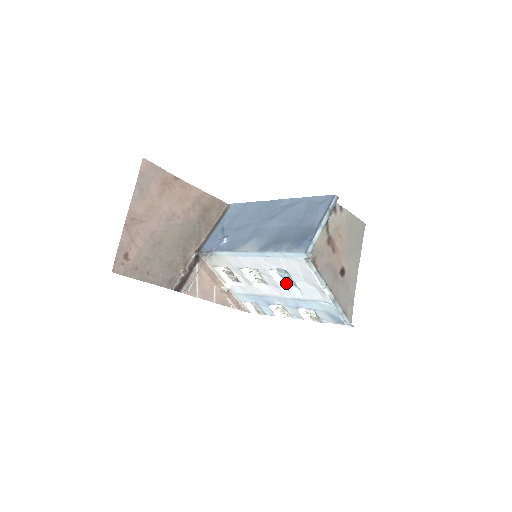
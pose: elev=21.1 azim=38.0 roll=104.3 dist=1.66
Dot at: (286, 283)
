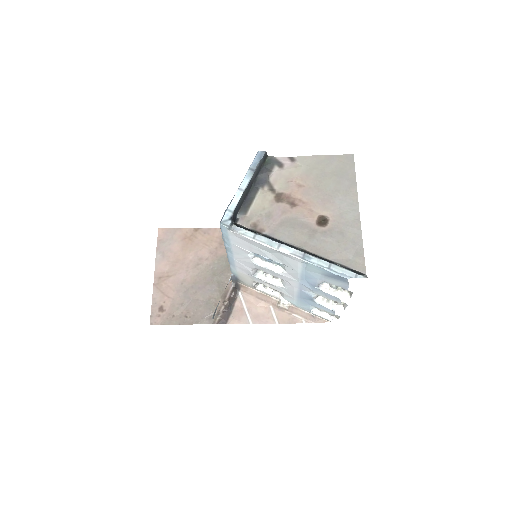
Dot at: (281, 266)
